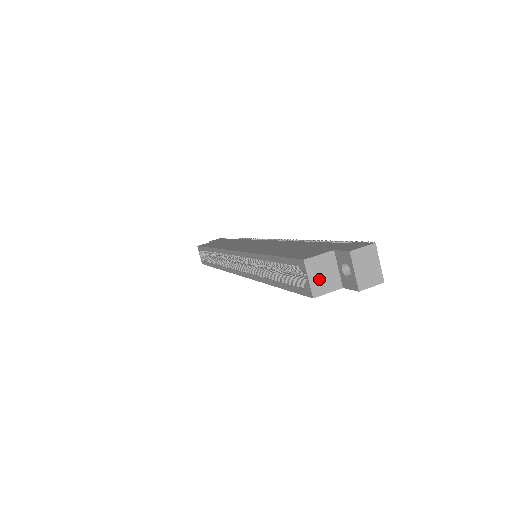
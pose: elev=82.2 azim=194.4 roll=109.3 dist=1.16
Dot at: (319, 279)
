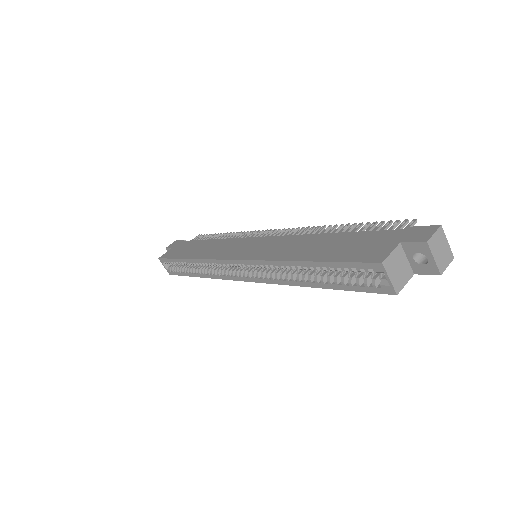
Dot at: (397, 275)
